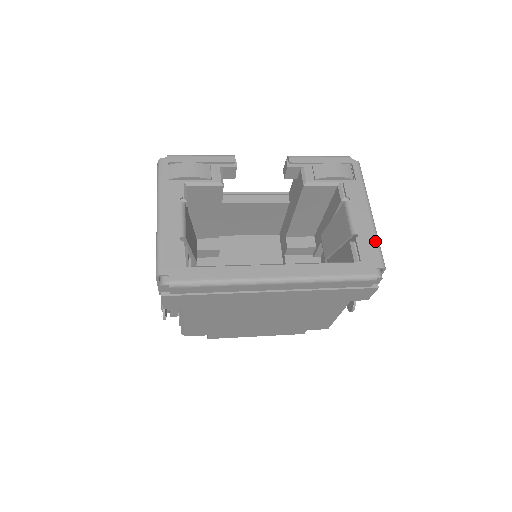
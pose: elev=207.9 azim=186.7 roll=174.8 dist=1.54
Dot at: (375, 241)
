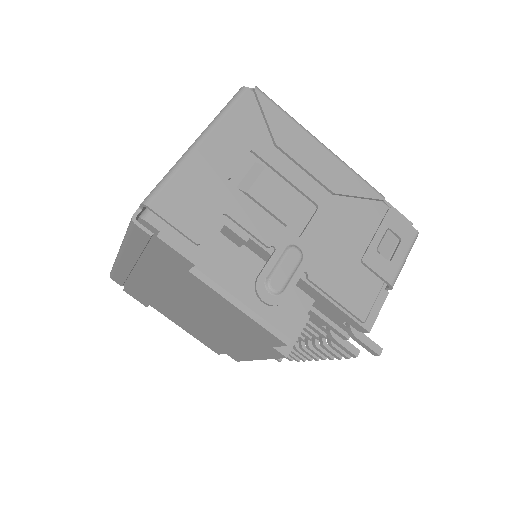
Dot at: (166, 175)
